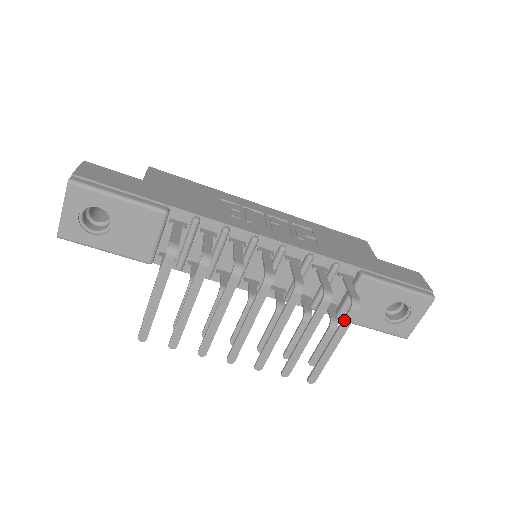
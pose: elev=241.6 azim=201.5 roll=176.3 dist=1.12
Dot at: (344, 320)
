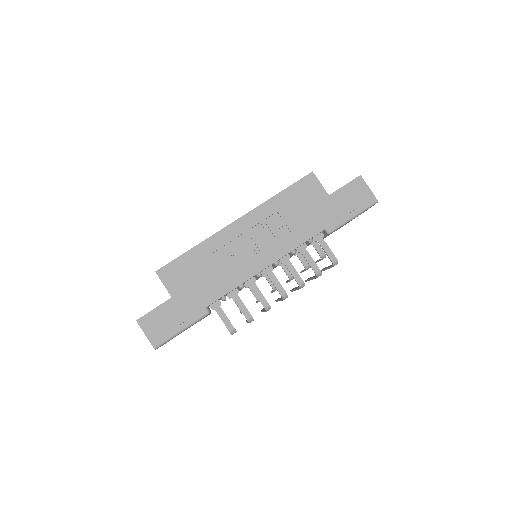
Dot at: occluded
